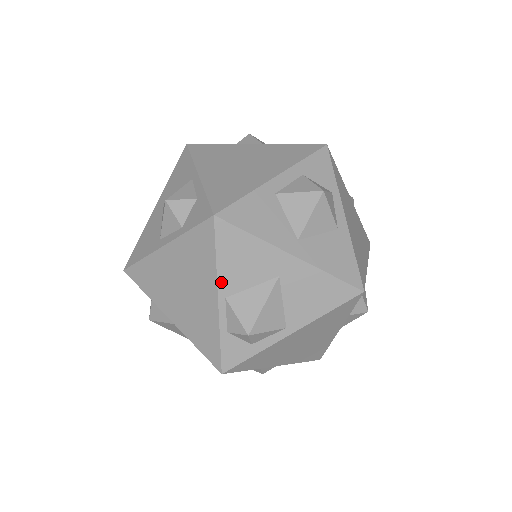
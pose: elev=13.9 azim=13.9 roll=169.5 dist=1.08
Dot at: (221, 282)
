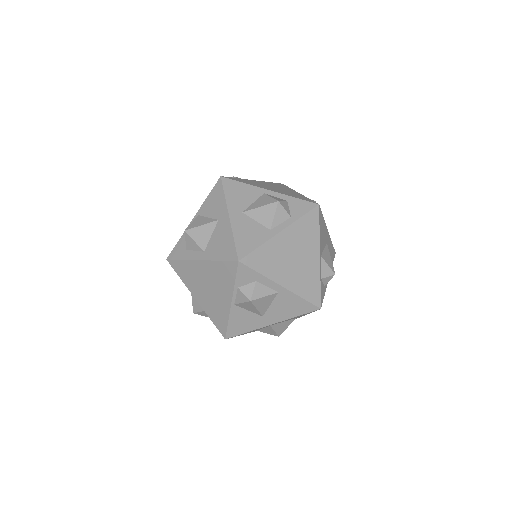
Dot at: (320, 246)
